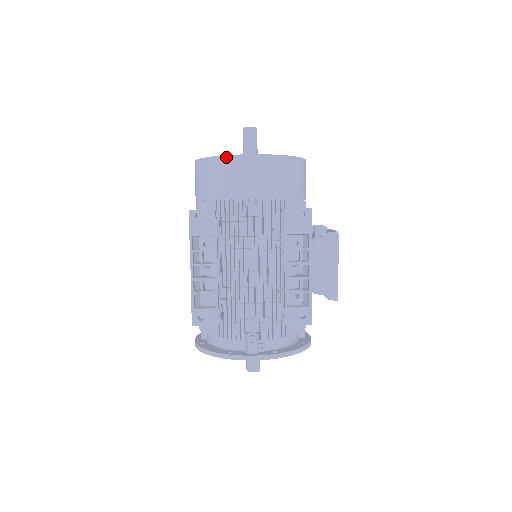
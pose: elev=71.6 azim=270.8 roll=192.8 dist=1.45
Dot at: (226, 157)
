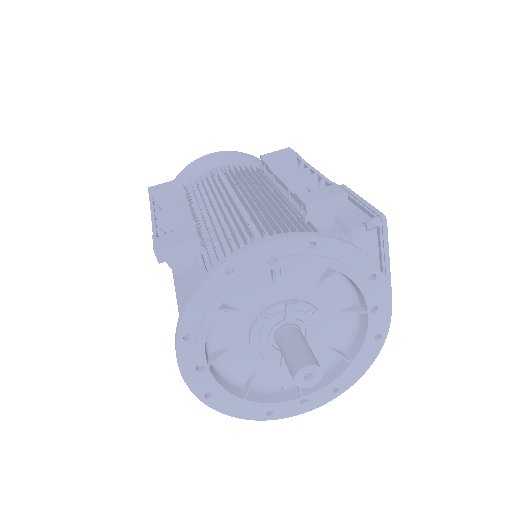
Dot at: (188, 165)
